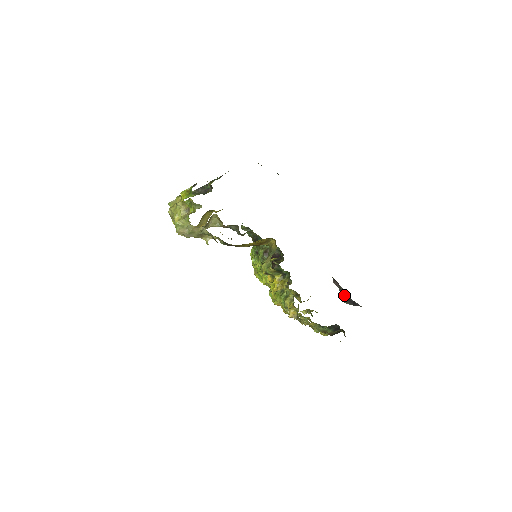
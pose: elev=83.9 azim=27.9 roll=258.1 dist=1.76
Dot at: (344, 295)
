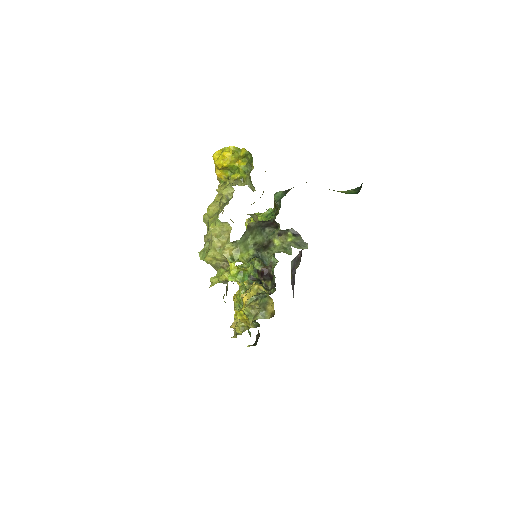
Dot at: (296, 264)
